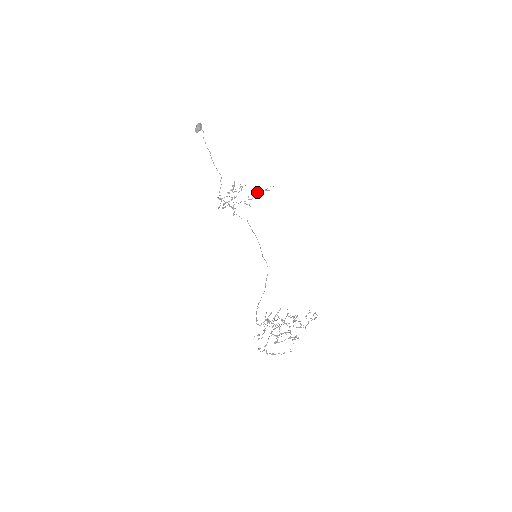
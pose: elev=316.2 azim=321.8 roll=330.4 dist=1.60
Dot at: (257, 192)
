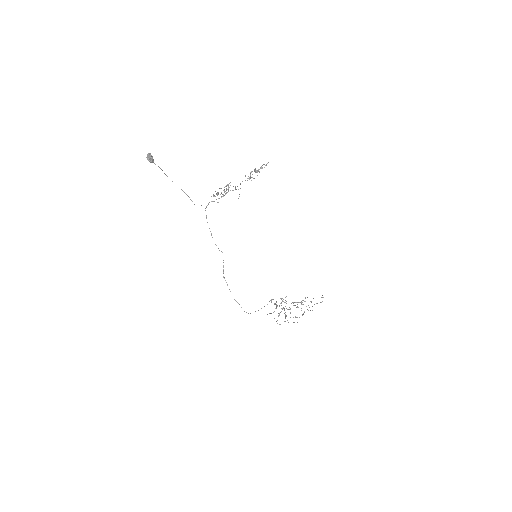
Dot at: occluded
